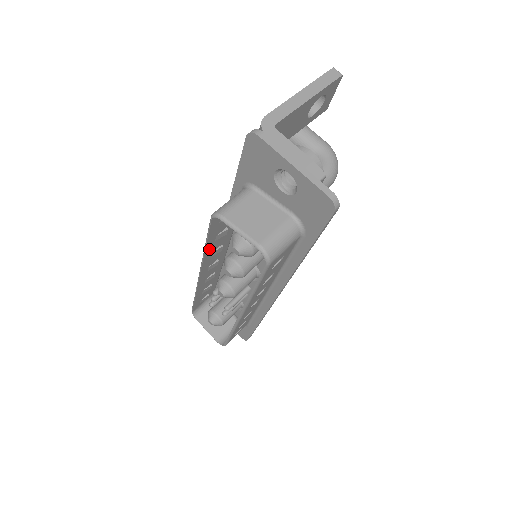
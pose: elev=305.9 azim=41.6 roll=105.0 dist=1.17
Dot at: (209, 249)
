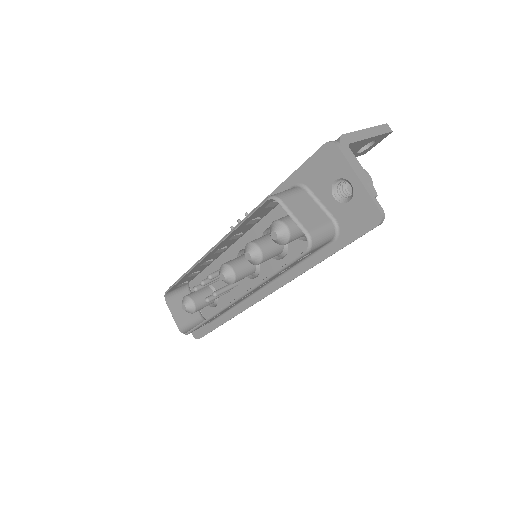
Dot at: (236, 230)
